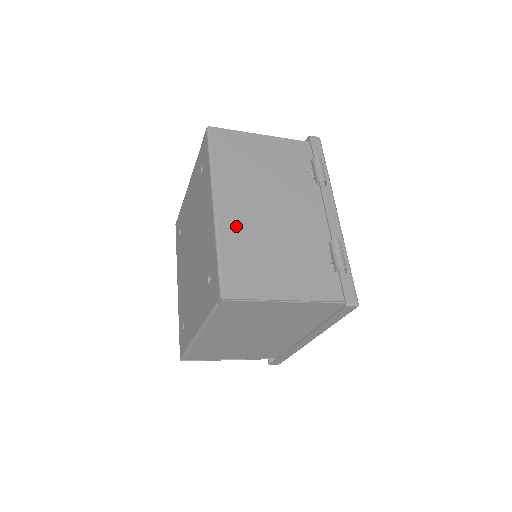
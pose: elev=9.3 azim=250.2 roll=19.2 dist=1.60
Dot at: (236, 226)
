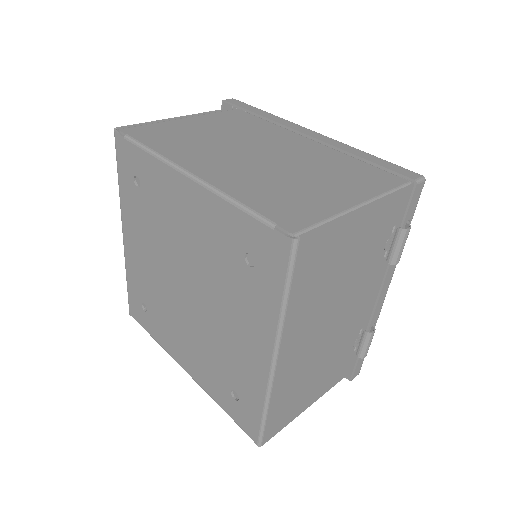
Dot at: (290, 373)
